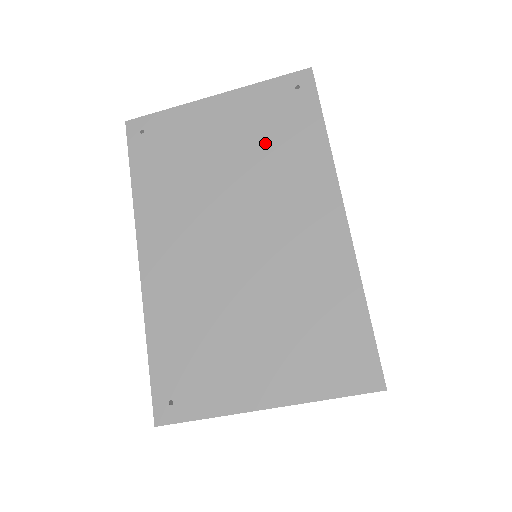
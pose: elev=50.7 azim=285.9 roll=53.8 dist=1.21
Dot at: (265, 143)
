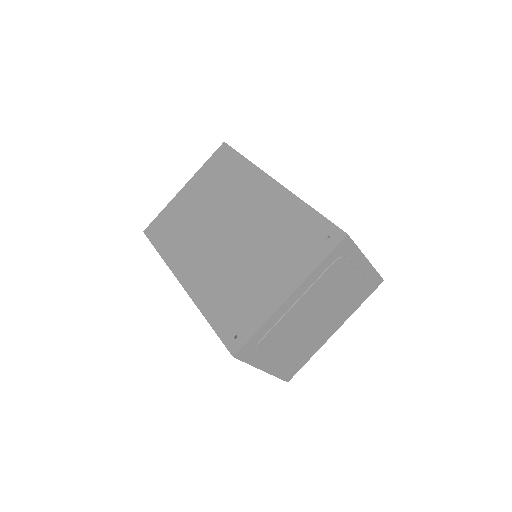
Dot at: (219, 186)
